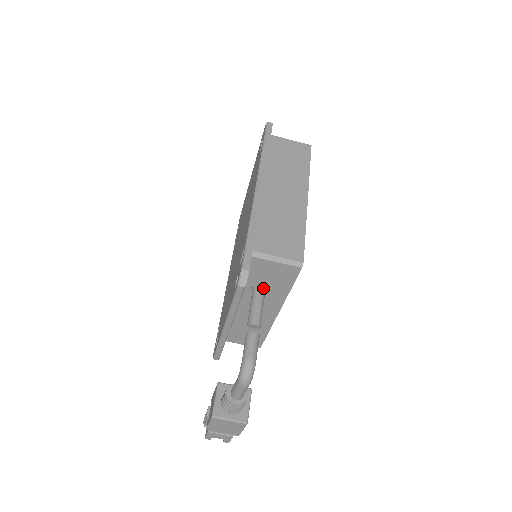
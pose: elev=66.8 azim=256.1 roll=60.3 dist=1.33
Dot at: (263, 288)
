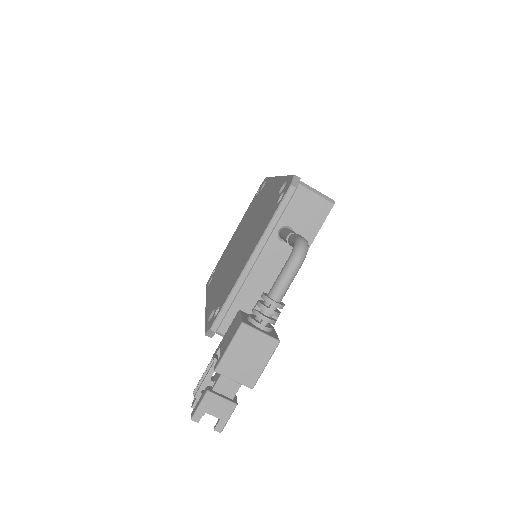
Dot at: occluded
